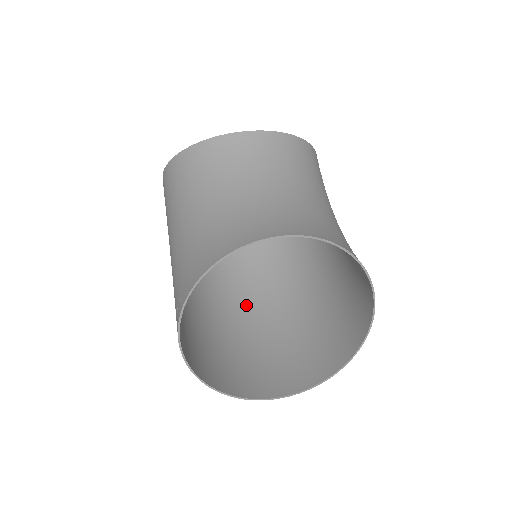
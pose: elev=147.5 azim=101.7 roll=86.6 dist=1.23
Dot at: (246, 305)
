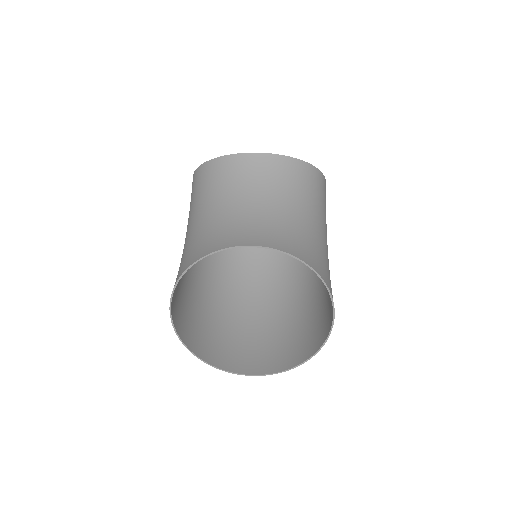
Dot at: (250, 295)
